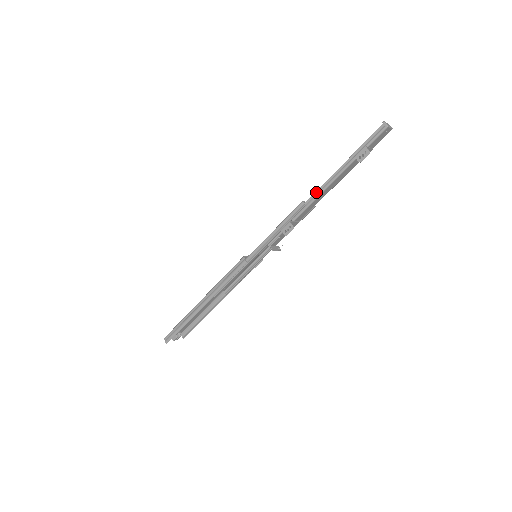
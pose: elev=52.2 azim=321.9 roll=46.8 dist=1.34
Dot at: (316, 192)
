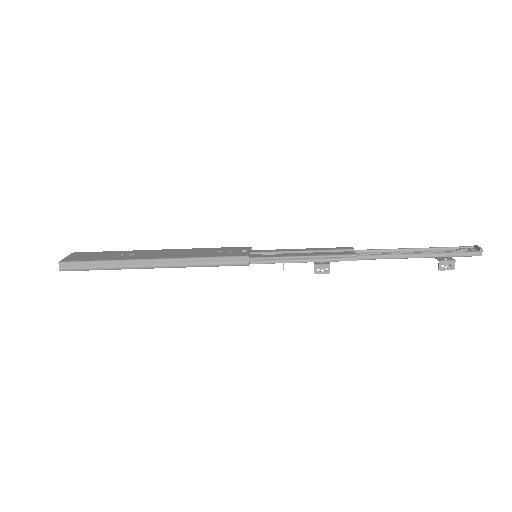
Dot at: (374, 254)
